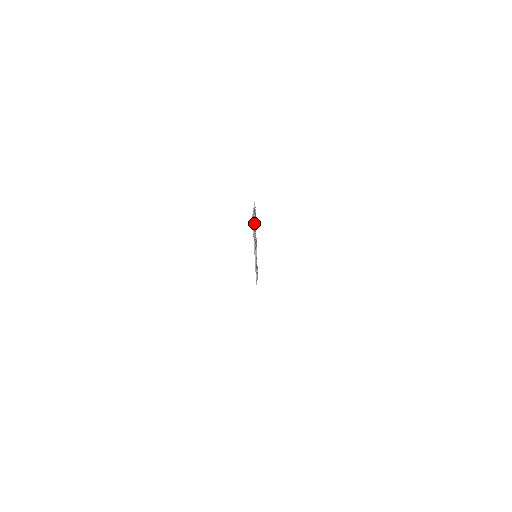
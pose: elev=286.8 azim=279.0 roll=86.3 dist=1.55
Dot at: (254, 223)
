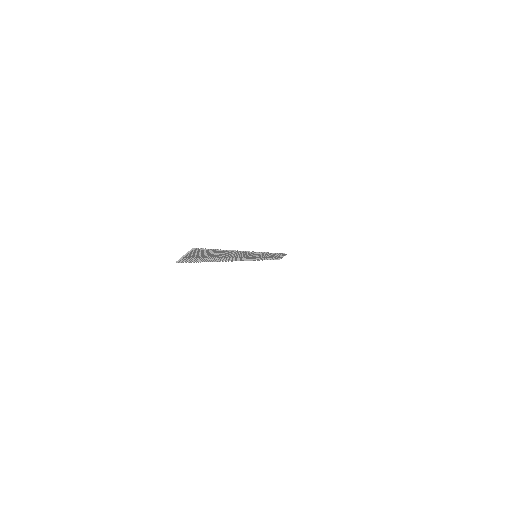
Dot at: (204, 257)
